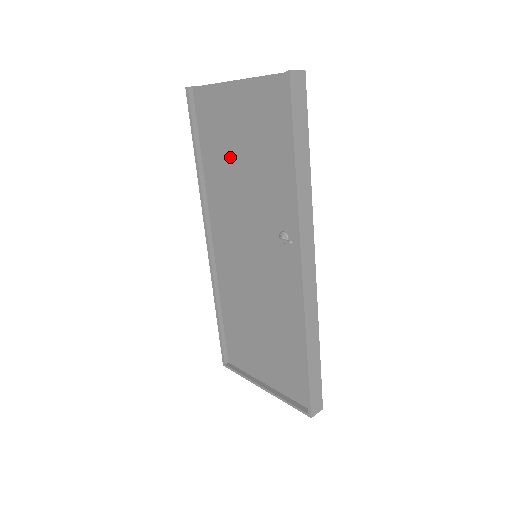
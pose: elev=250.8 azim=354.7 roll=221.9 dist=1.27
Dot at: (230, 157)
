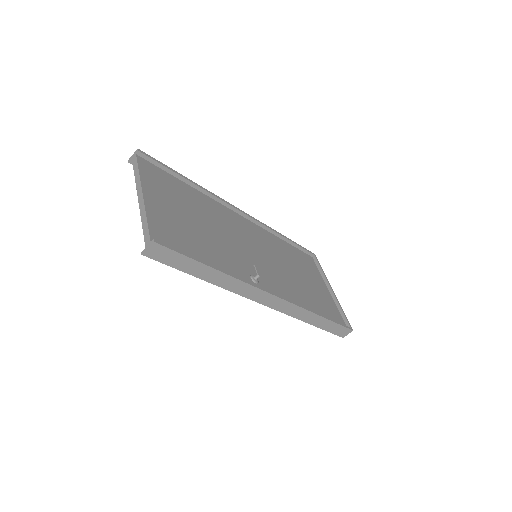
Dot at: occluded
